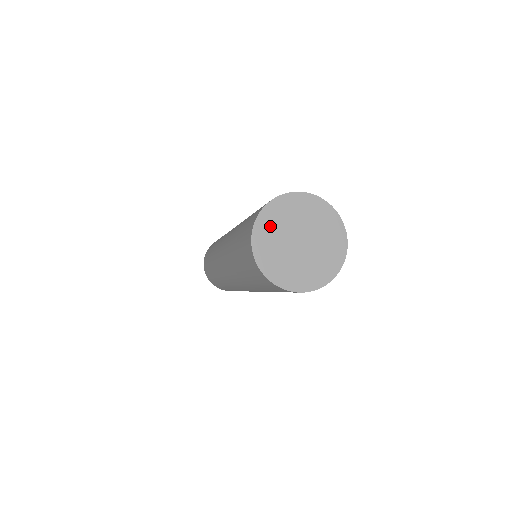
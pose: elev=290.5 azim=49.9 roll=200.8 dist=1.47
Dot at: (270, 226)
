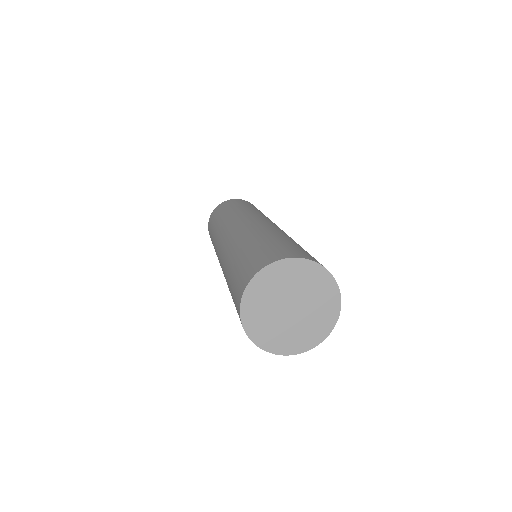
Dot at: (259, 296)
